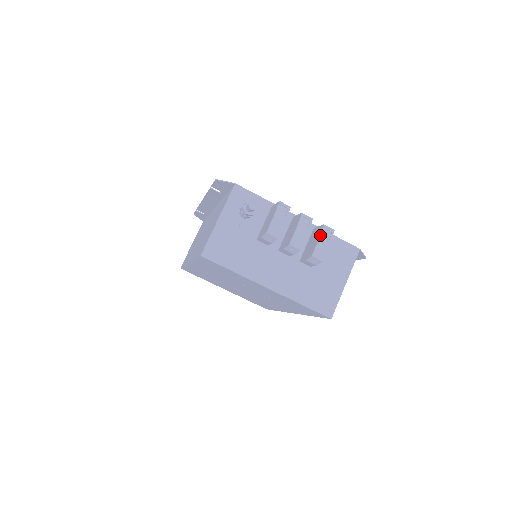
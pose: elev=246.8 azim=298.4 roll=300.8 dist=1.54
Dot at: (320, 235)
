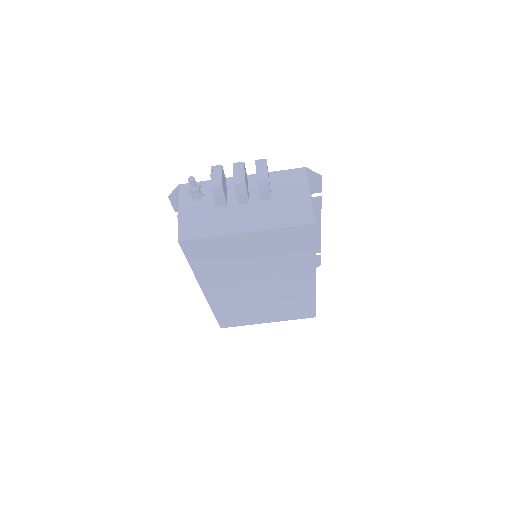
Dot at: occluded
